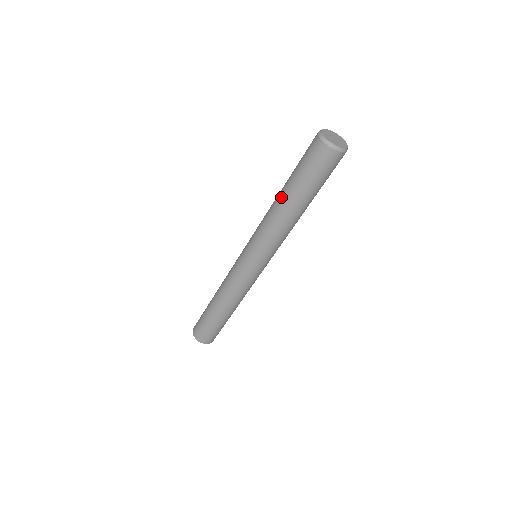
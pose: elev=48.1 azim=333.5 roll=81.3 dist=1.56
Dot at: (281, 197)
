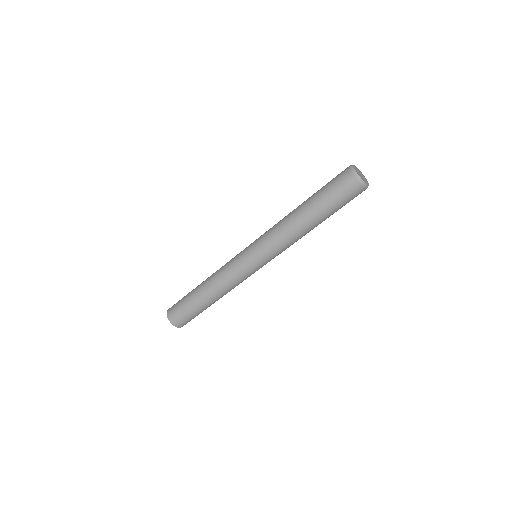
Dot at: (306, 218)
